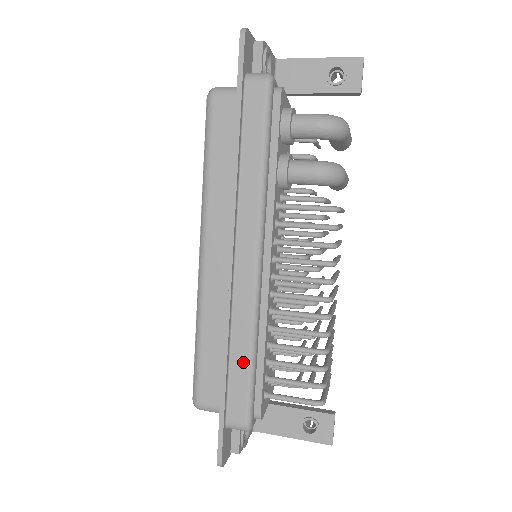
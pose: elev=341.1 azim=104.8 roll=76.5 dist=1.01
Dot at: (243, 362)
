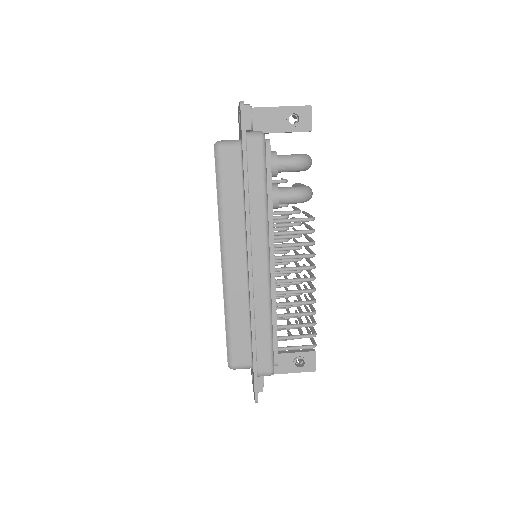
Dot at: (265, 331)
